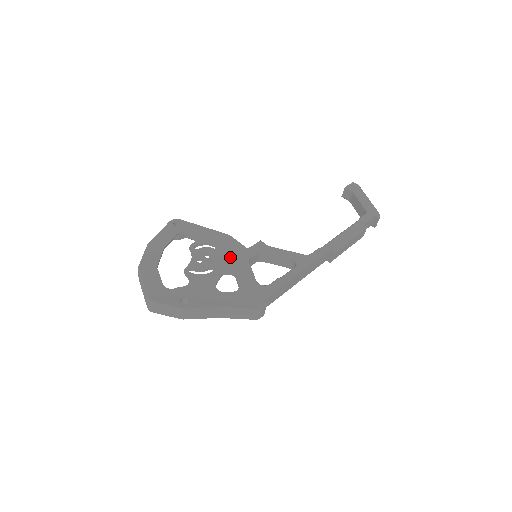
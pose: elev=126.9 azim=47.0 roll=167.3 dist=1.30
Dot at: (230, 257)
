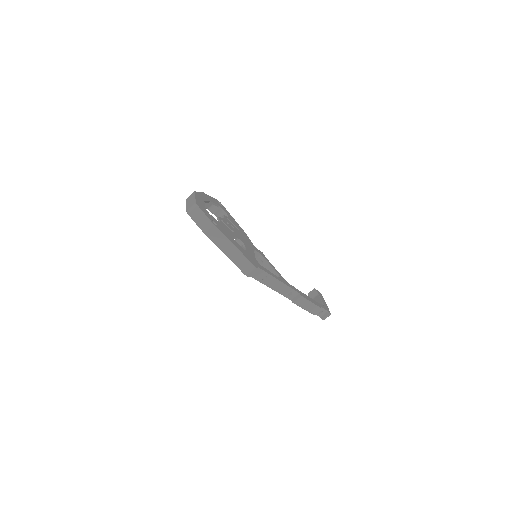
Dot at: (245, 239)
